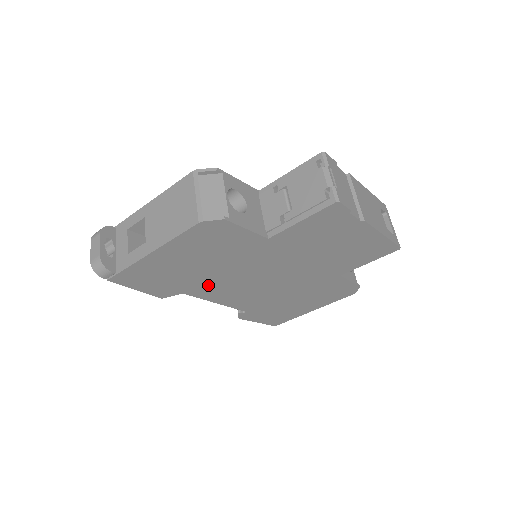
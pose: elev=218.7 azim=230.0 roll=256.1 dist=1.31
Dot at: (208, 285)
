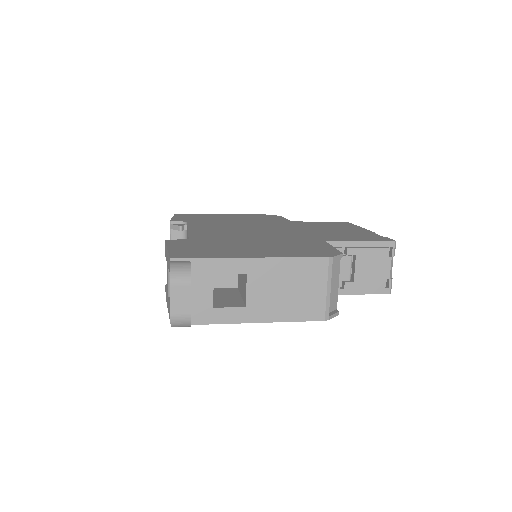
Dot at: occluded
